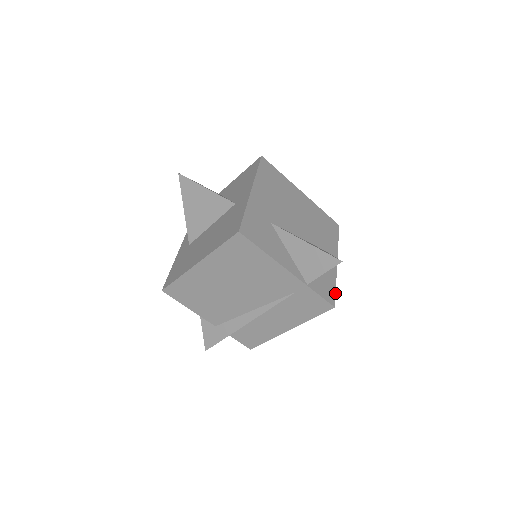
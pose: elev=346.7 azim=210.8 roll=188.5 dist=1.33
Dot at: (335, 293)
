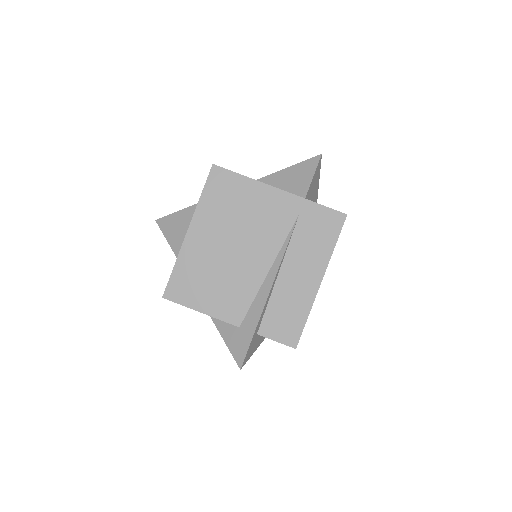
Dot at: occluded
